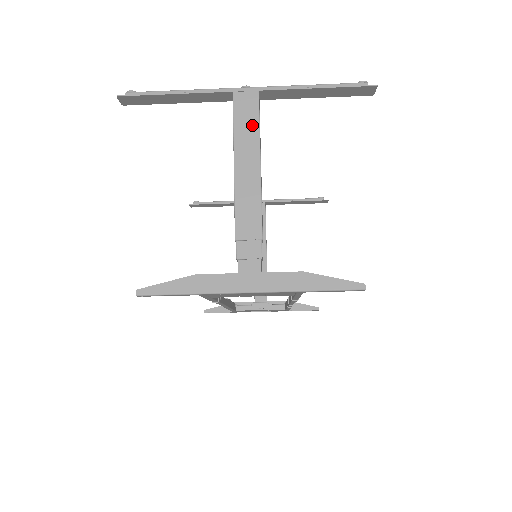
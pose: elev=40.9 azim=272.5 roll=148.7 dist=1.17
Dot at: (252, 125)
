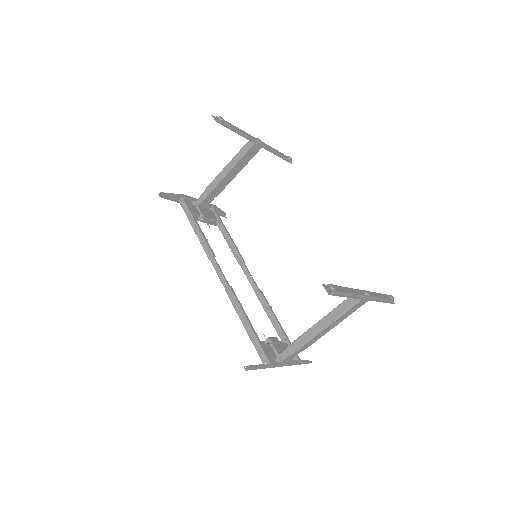
Dot at: (351, 313)
